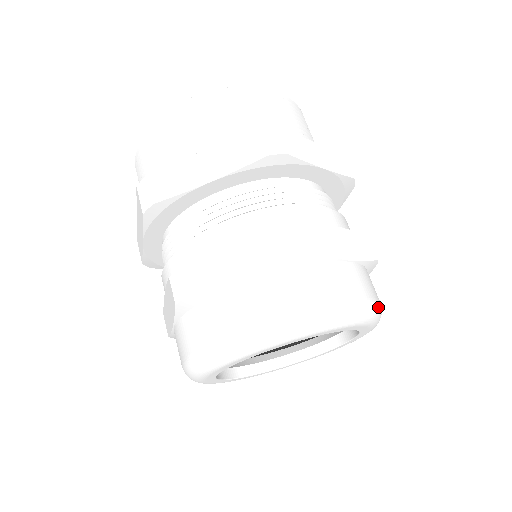
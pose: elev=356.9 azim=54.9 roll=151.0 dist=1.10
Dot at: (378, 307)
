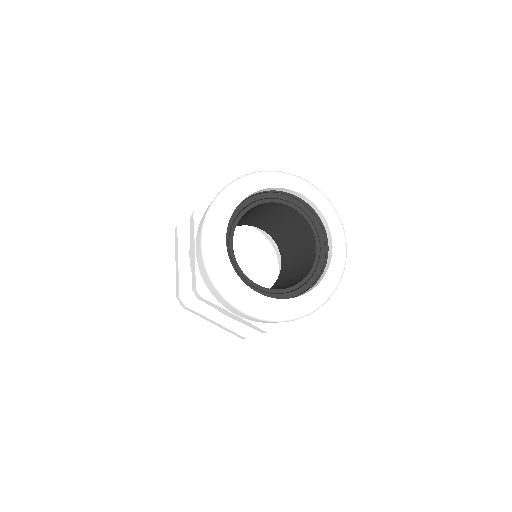
Dot at: occluded
